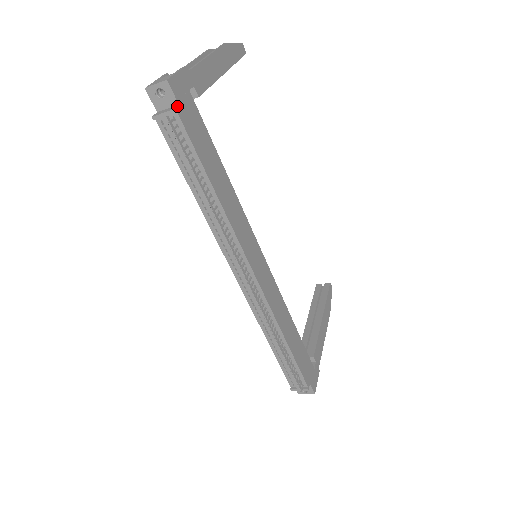
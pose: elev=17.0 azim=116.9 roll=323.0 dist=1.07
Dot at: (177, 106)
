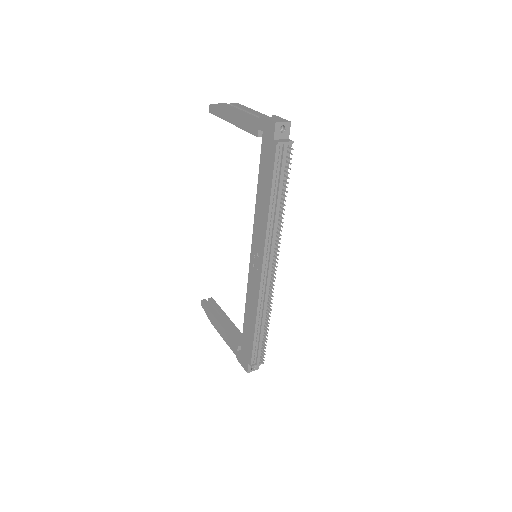
Dot at: (290, 140)
